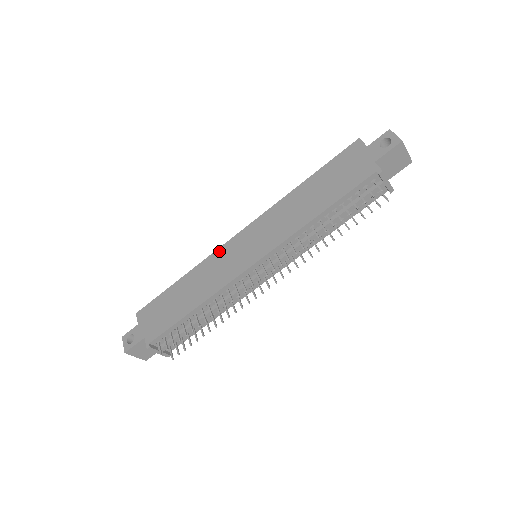
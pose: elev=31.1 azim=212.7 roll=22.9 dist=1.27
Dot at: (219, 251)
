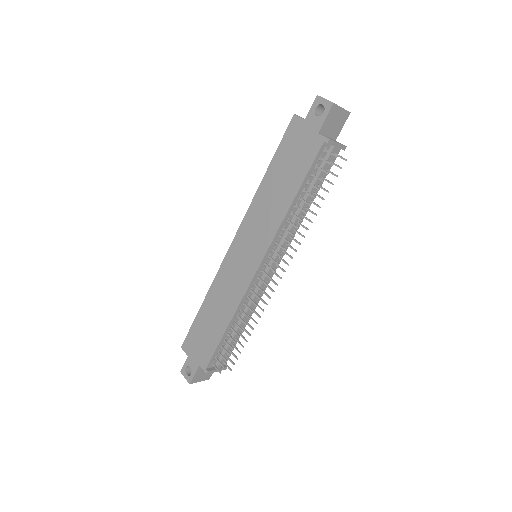
Dot at: (223, 266)
